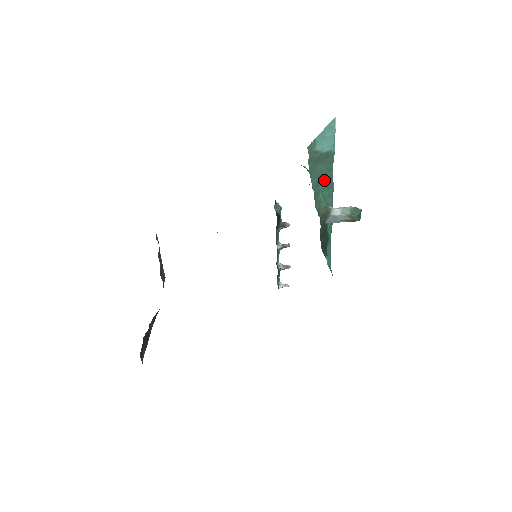
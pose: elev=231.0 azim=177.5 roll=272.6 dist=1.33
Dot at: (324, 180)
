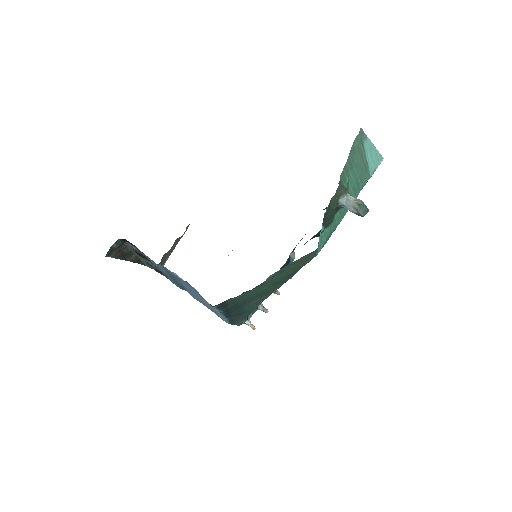
Dot at: (355, 176)
